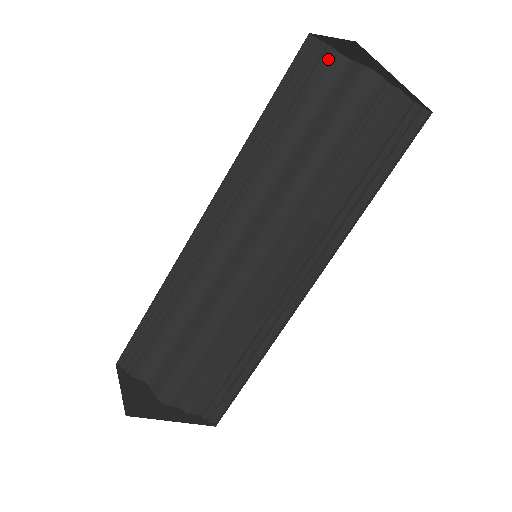
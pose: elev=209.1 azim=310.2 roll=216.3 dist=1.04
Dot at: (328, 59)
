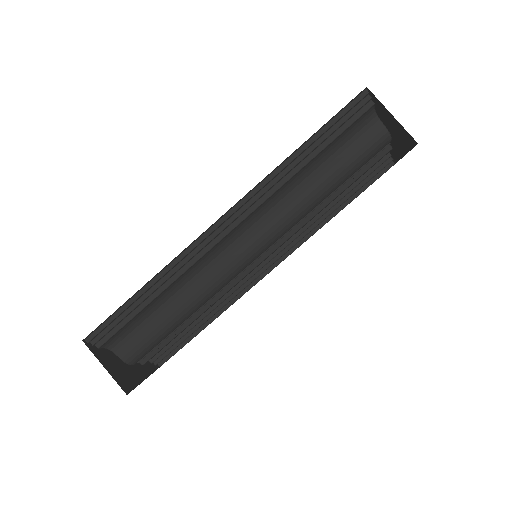
Dot at: (367, 112)
